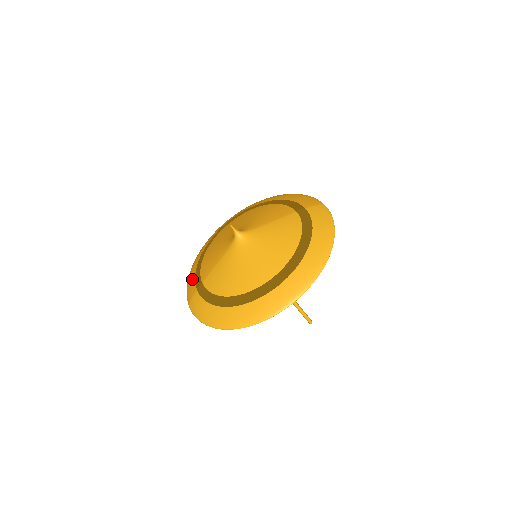
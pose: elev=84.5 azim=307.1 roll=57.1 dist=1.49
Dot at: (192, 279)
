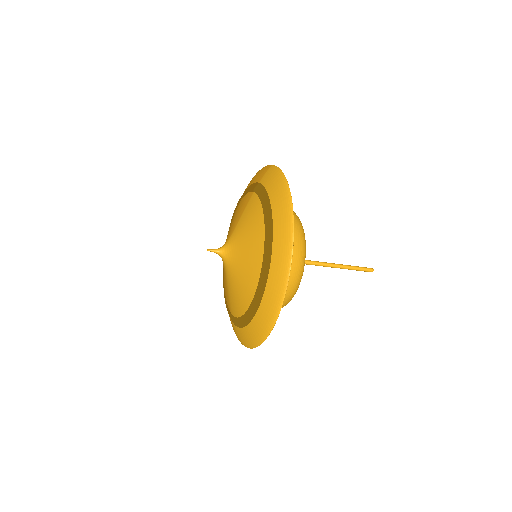
Dot at: occluded
